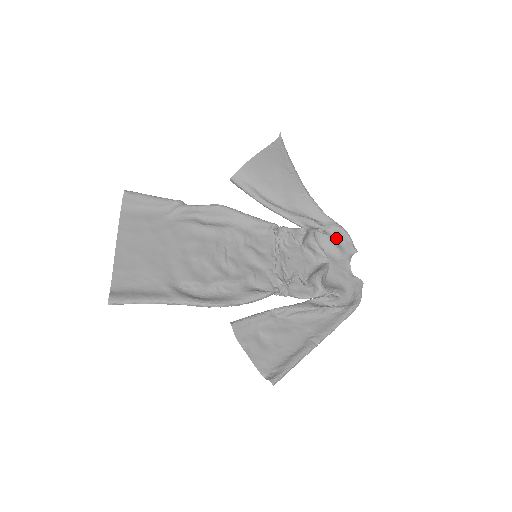
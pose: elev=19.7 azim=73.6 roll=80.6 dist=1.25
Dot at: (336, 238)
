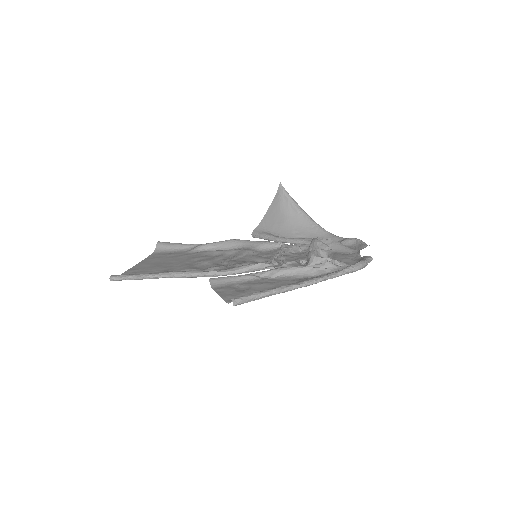
Dot at: occluded
